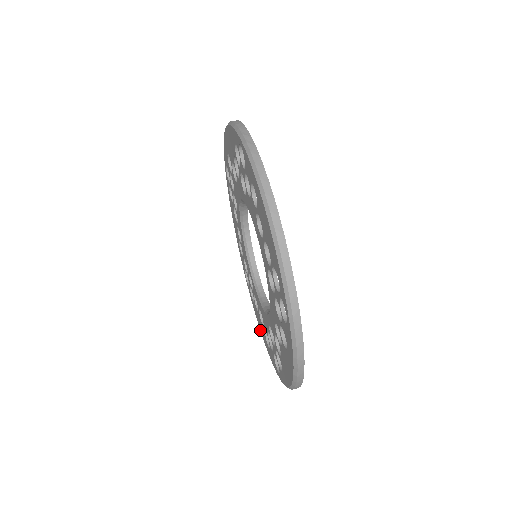
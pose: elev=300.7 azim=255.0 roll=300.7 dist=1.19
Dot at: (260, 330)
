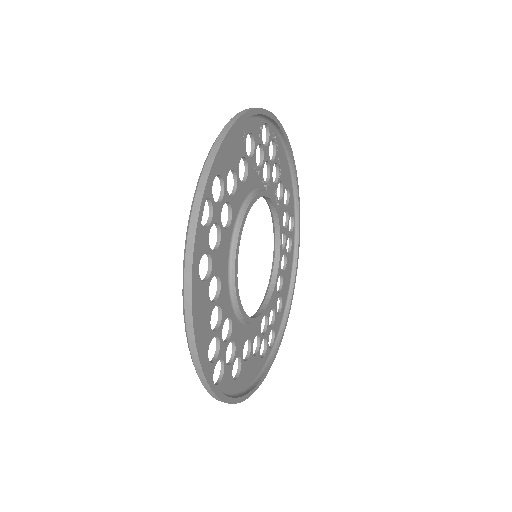
Dot at: occluded
